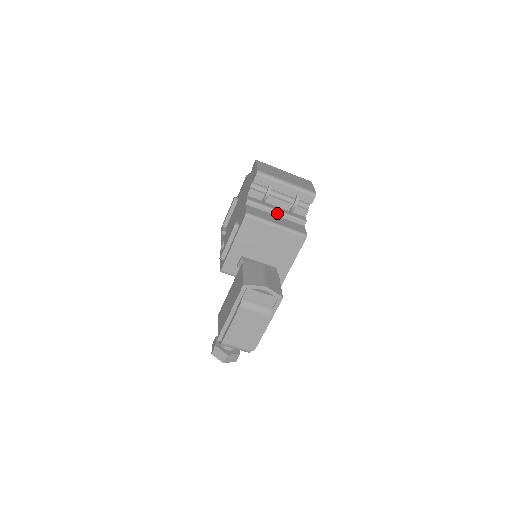
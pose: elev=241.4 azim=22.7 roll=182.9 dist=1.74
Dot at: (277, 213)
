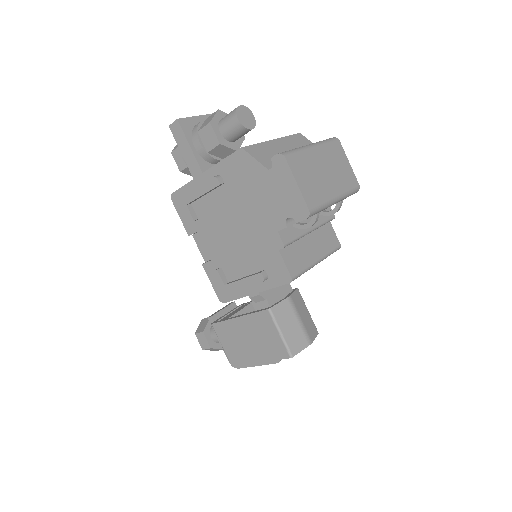
Dot at: (310, 232)
